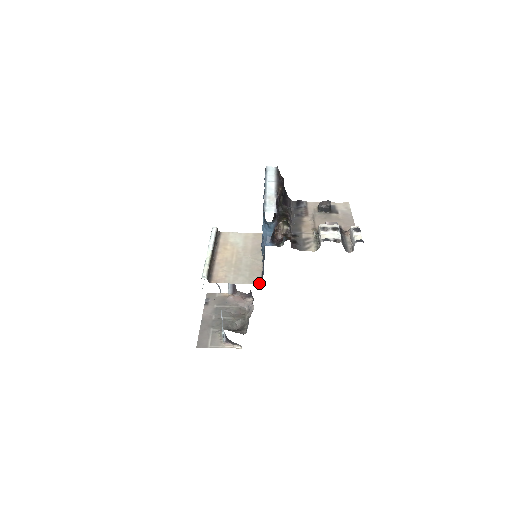
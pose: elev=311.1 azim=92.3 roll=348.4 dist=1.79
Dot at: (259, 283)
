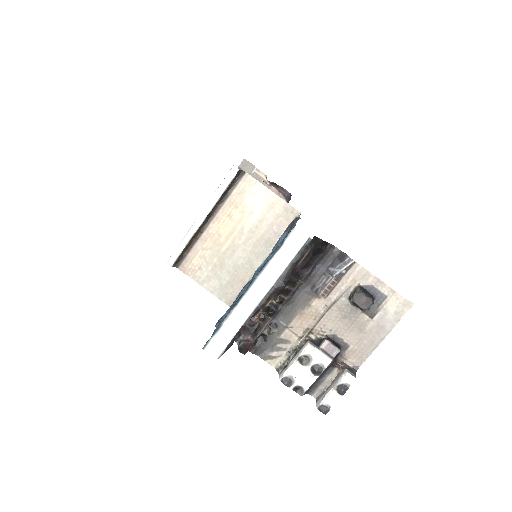
Dot at: (228, 303)
